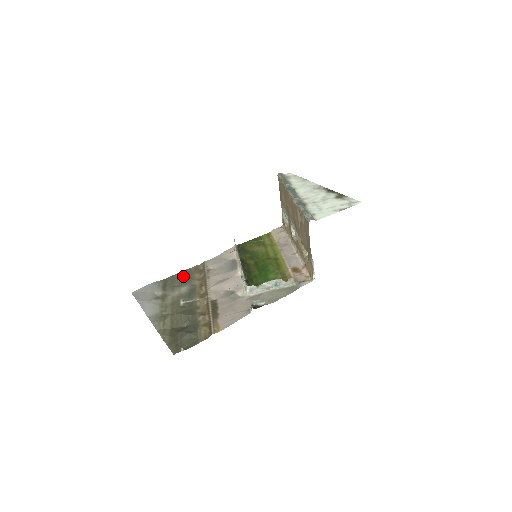
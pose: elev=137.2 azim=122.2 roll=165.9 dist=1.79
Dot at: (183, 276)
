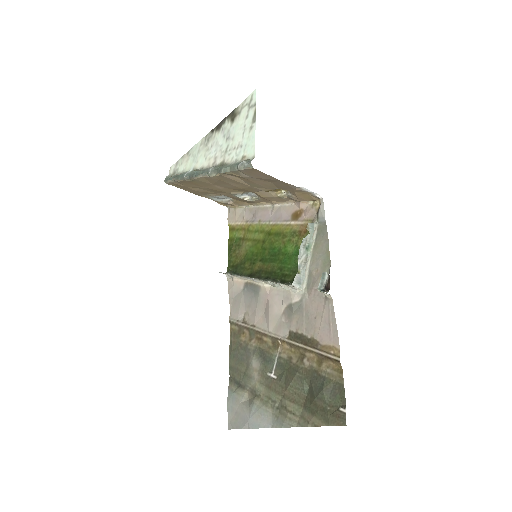
Dot at: (236, 356)
